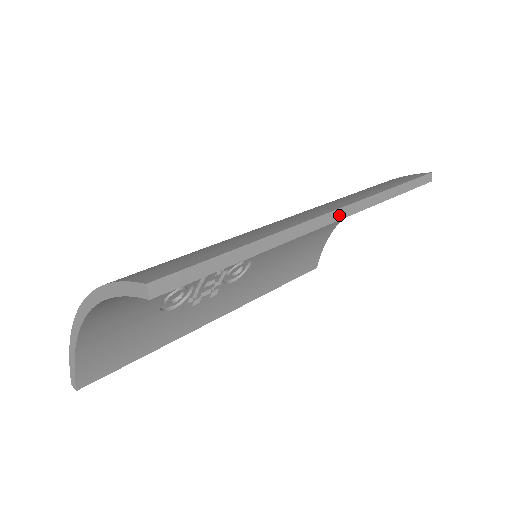
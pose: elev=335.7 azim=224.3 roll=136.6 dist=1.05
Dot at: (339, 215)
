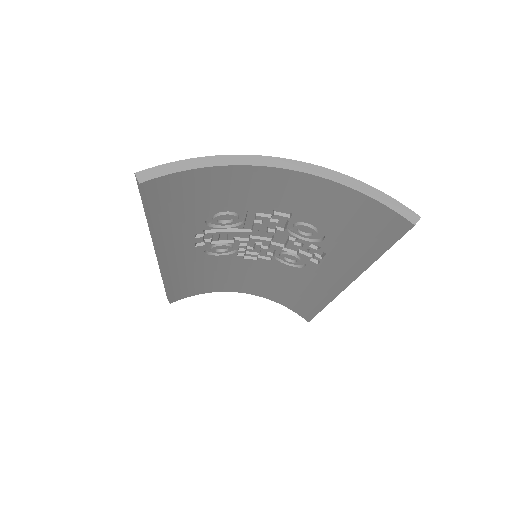
Dot at: occluded
